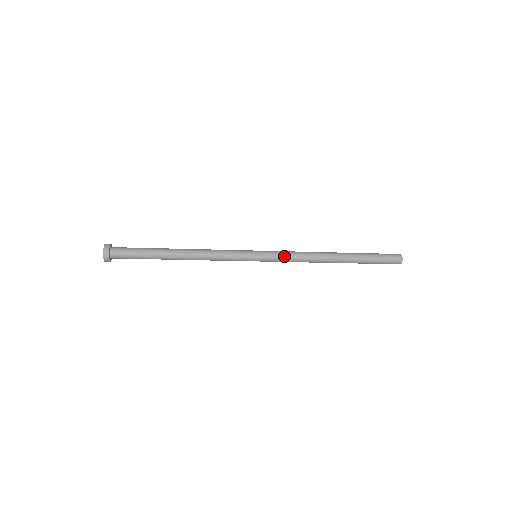
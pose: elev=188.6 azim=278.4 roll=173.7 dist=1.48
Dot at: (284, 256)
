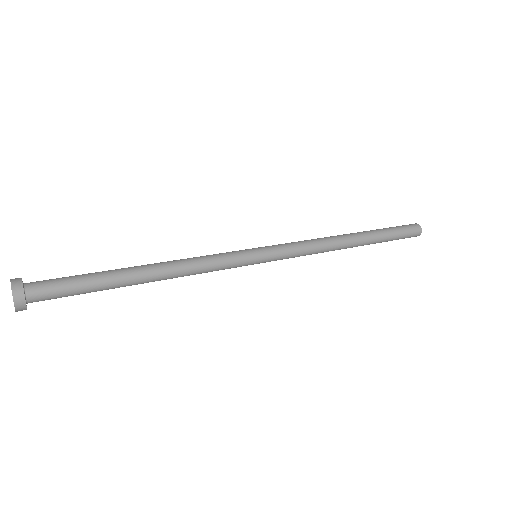
Dot at: (294, 249)
